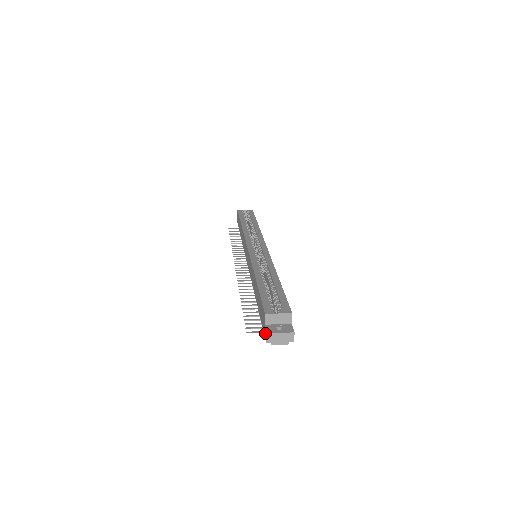
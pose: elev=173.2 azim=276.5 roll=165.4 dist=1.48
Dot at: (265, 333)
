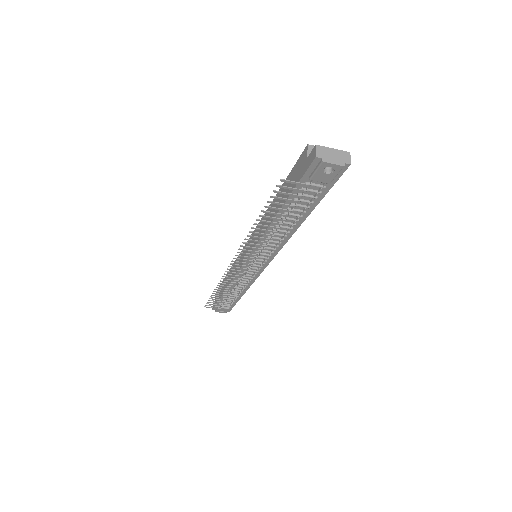
Dot at: (311, 155)
